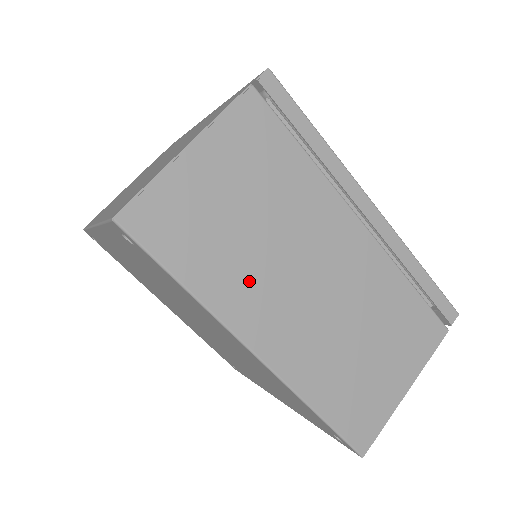
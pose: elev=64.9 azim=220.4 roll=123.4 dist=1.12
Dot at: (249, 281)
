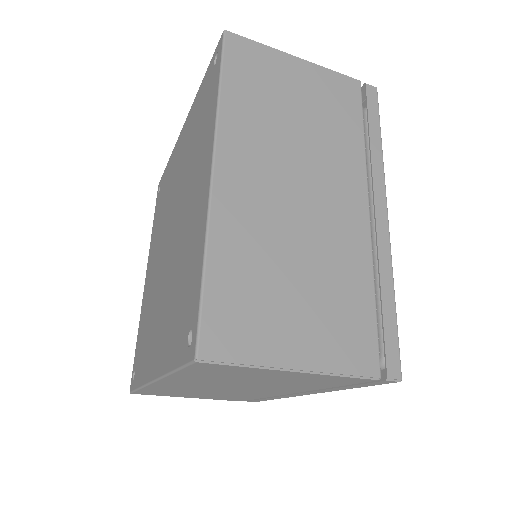
Dot at: (259, 134)
